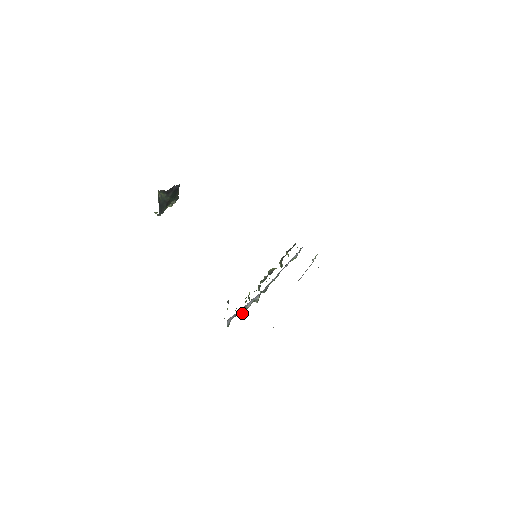
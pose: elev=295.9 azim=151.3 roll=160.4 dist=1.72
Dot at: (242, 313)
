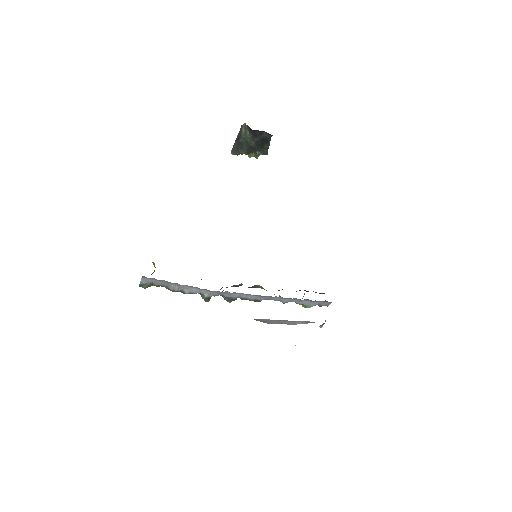
Dot at: (174, 291)
